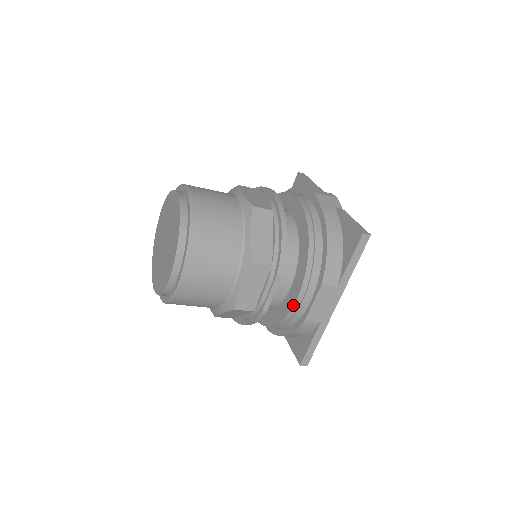
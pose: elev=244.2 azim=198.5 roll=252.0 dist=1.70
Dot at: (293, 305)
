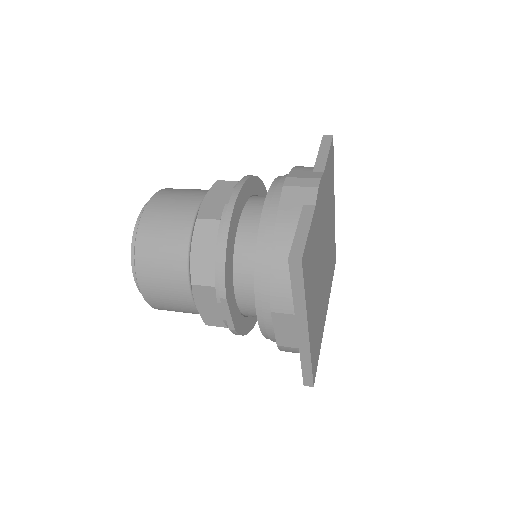
Dot at: (259, 327)
